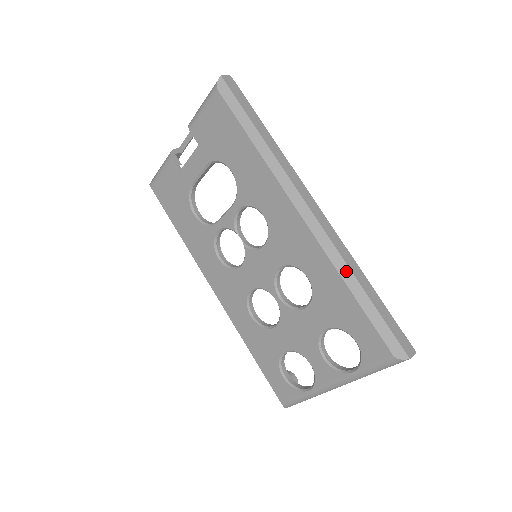
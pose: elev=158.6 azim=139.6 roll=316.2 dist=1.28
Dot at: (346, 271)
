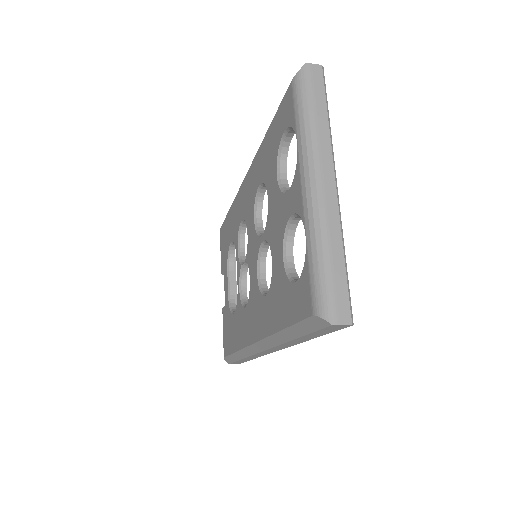
Dot at: occluded
